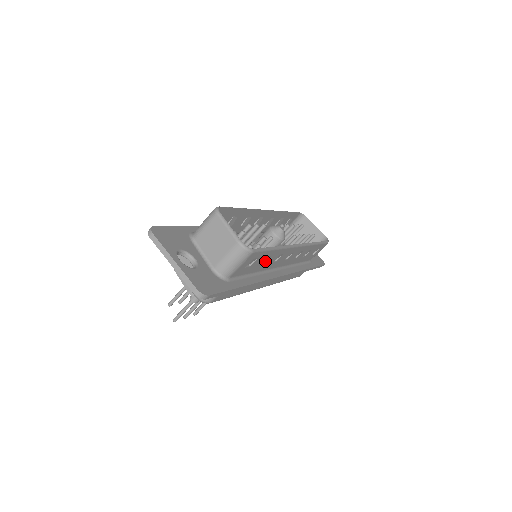
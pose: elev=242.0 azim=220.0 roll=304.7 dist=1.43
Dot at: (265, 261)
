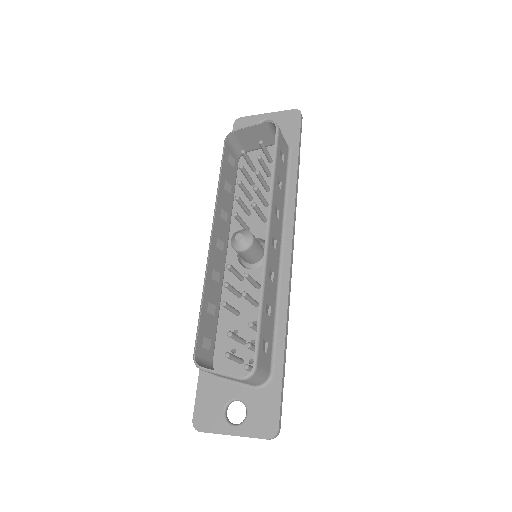
Dot at: (268, 305)
